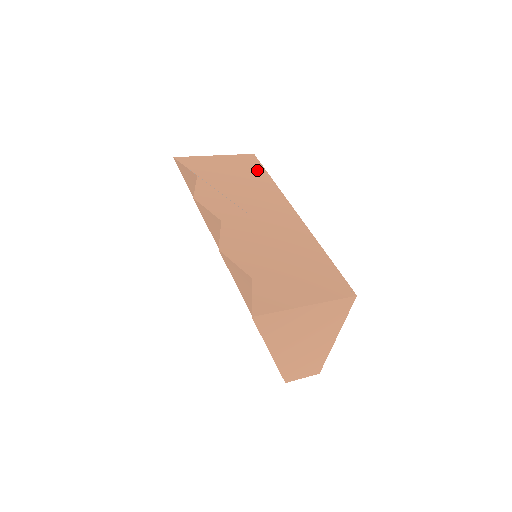
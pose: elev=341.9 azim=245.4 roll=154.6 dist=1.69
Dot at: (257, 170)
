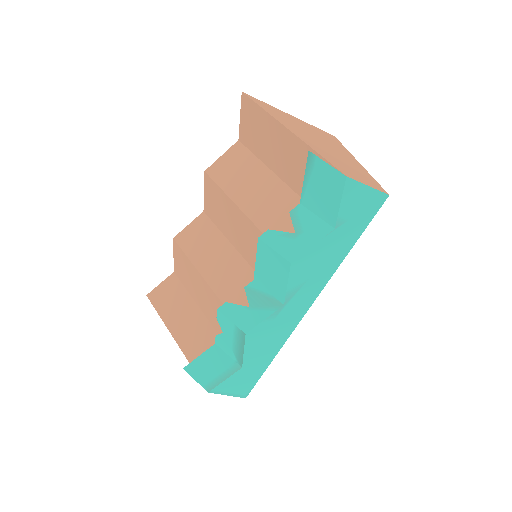
Dot at: occluded
